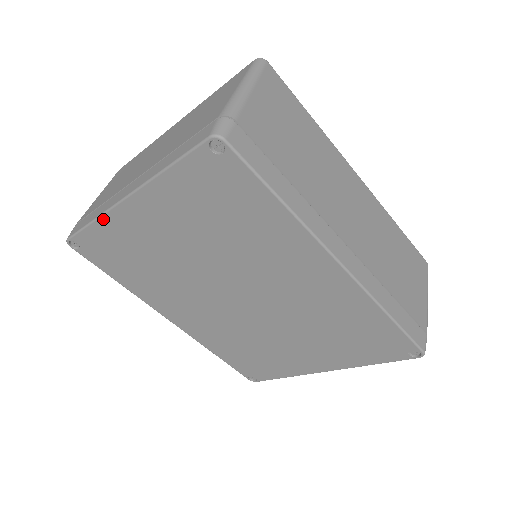
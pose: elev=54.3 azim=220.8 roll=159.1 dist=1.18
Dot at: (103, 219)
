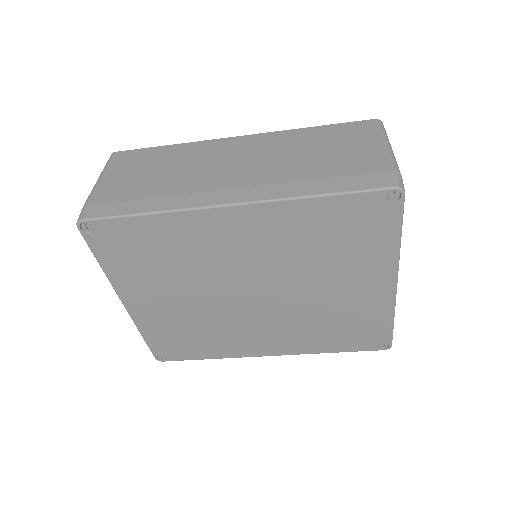
Dot at: (139, 327)
